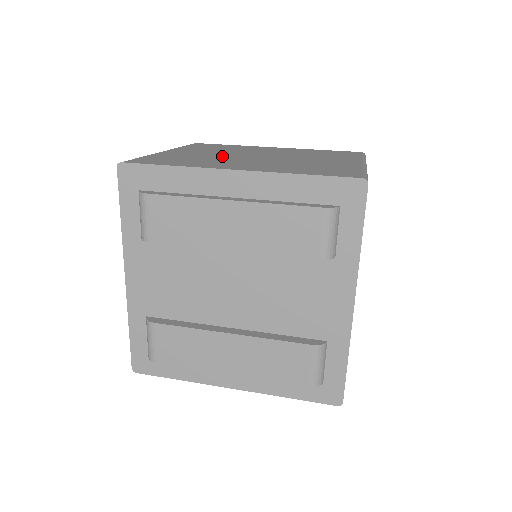
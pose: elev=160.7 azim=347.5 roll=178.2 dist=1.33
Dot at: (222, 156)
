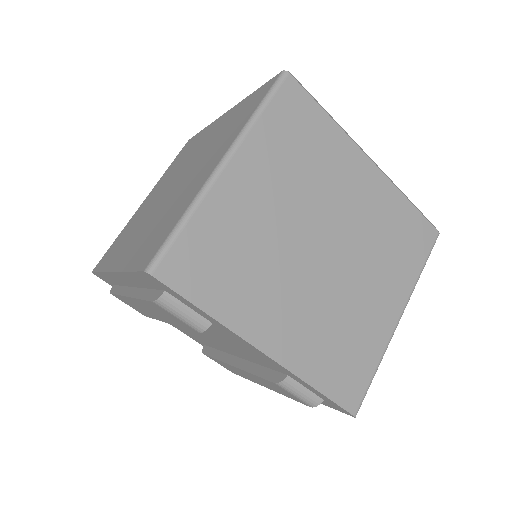
Dot at: (151, 206)
